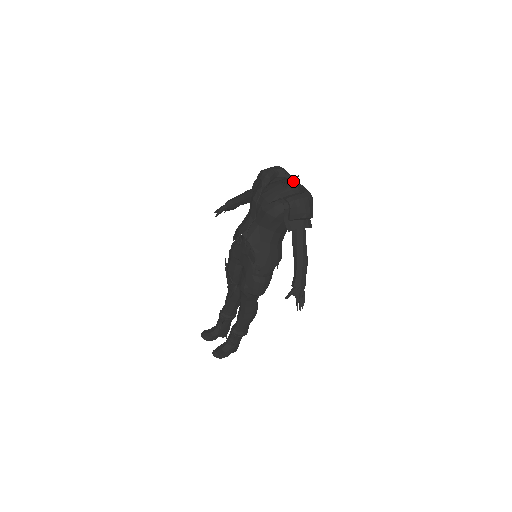
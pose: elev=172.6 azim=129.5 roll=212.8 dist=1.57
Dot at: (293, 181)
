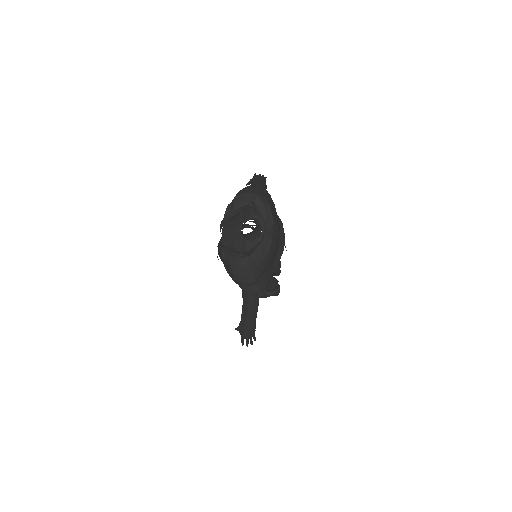
Dot at: (245, 234)
